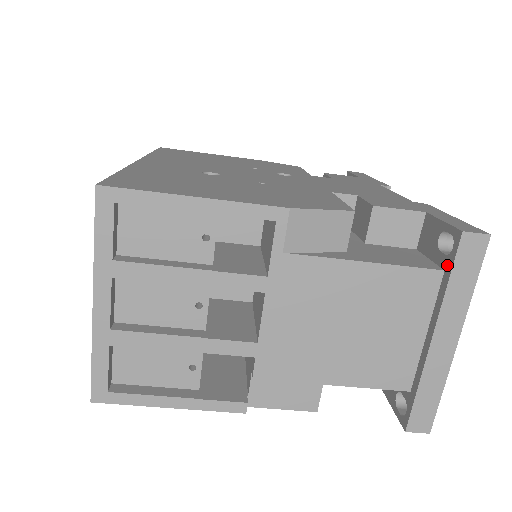
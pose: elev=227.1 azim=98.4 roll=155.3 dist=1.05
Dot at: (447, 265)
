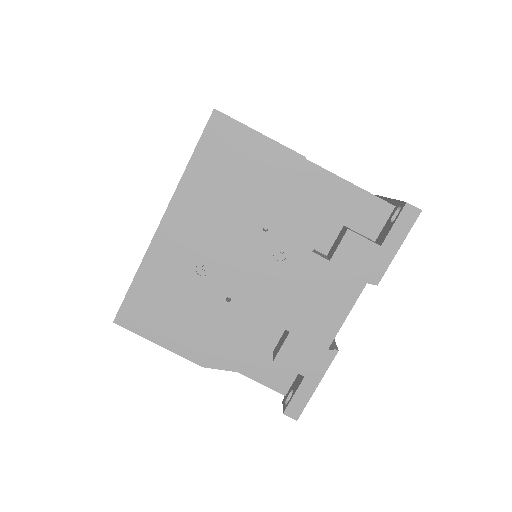
Dot at: occluded
